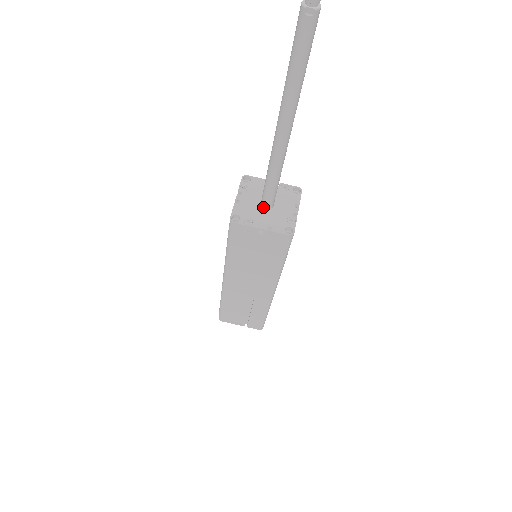
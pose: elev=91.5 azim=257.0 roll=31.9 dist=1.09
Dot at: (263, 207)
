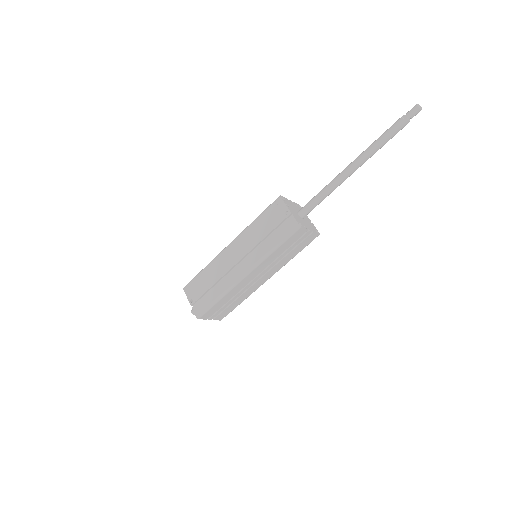
Dot at: (298, 213)
